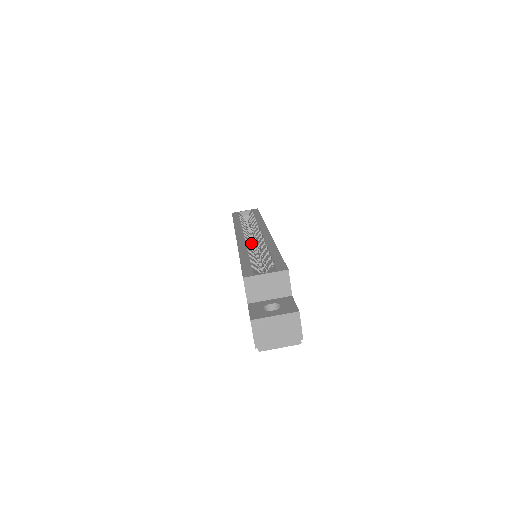
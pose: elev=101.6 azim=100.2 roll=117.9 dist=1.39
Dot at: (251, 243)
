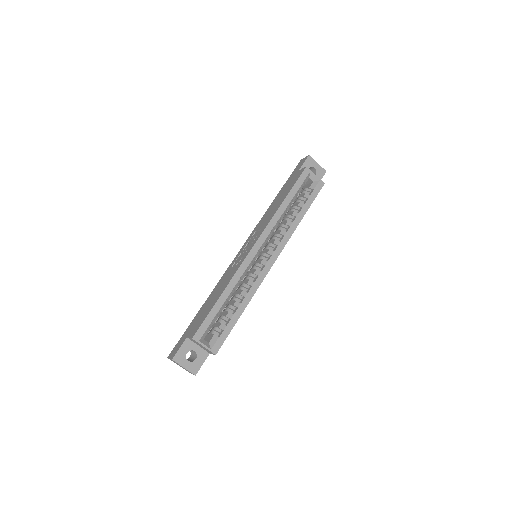
Dot at: occluded
